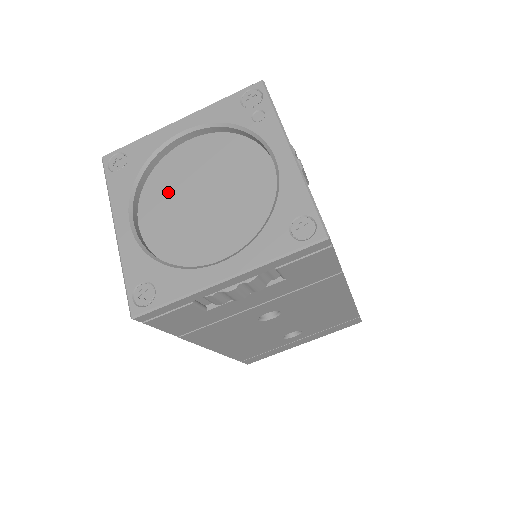
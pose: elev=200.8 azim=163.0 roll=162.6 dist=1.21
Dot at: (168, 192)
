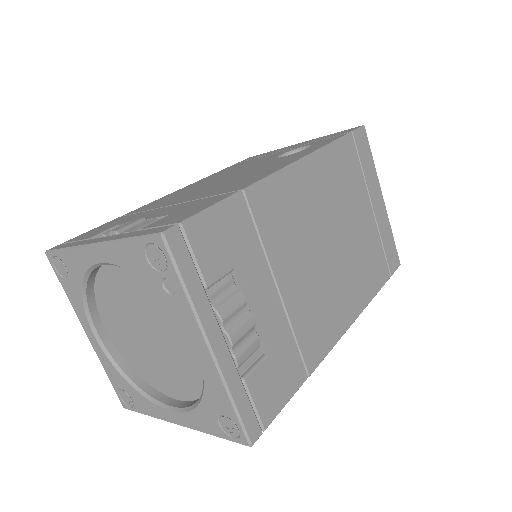
Dot at: (116, 310)
